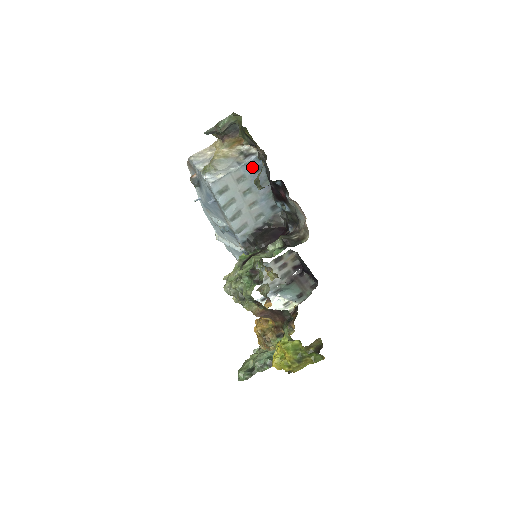
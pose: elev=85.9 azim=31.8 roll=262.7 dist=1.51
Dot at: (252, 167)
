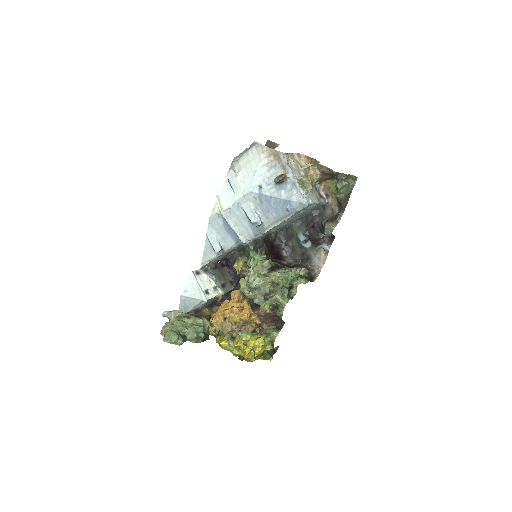
Dot at: (317, 206)
